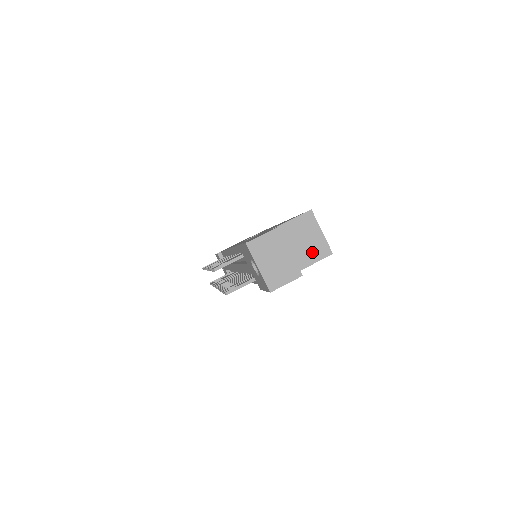
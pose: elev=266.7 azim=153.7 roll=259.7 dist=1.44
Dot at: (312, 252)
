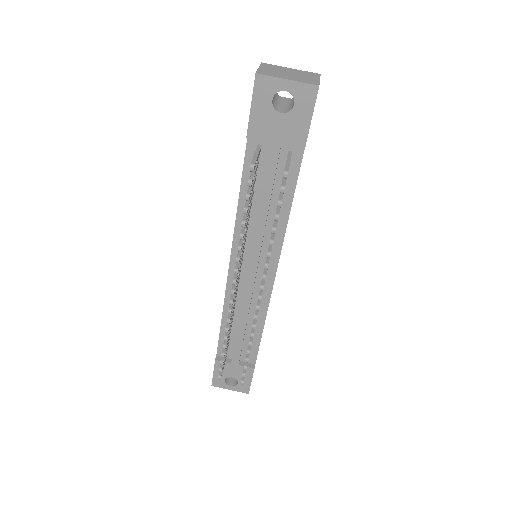
Dot at: occluded
